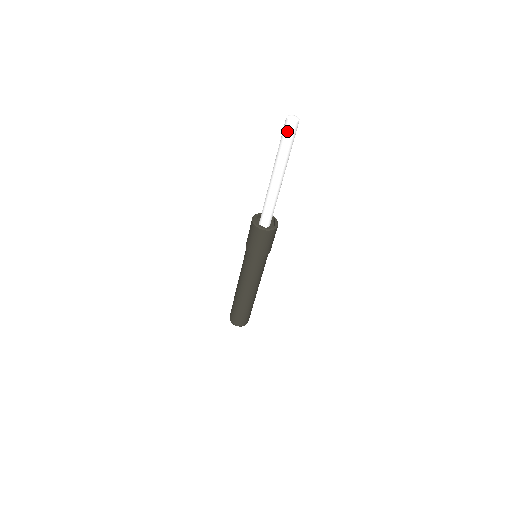
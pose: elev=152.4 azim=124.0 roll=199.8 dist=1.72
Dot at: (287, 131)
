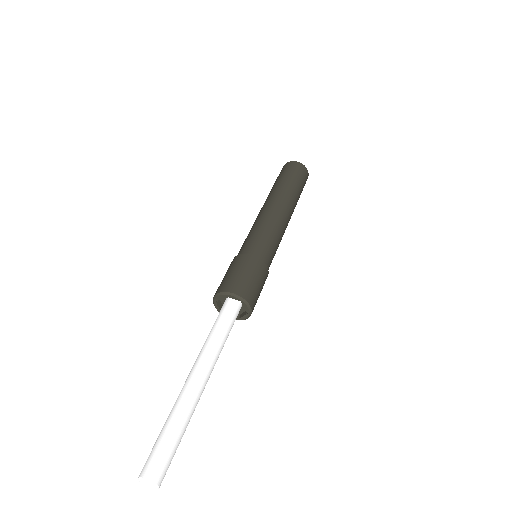
Dot at: occluded
